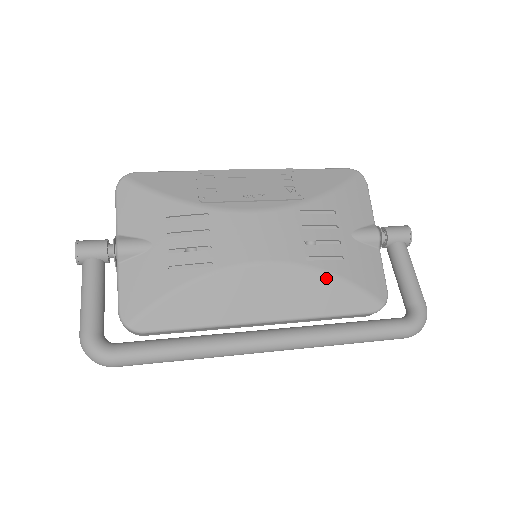
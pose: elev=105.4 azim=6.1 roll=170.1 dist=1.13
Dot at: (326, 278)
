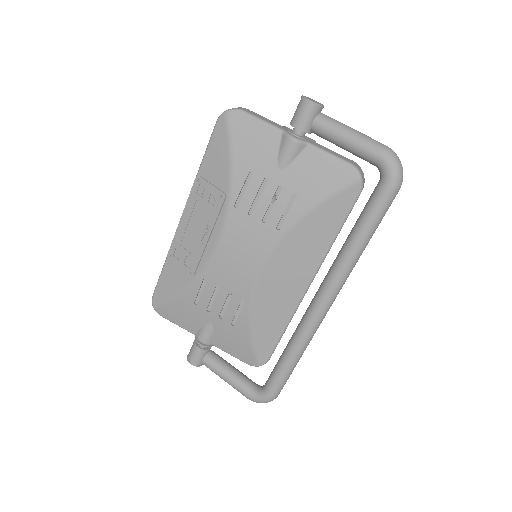
Dot at: (303, 222)
